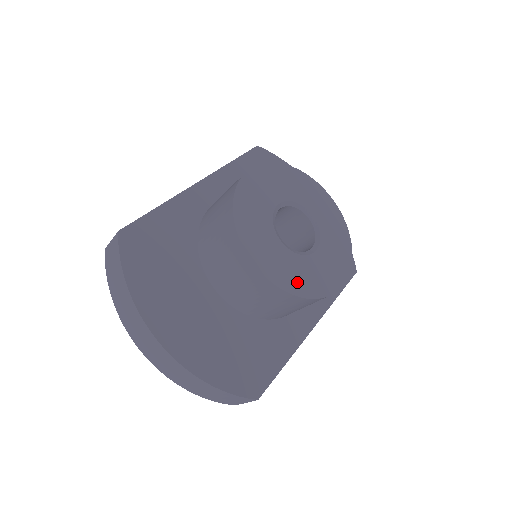
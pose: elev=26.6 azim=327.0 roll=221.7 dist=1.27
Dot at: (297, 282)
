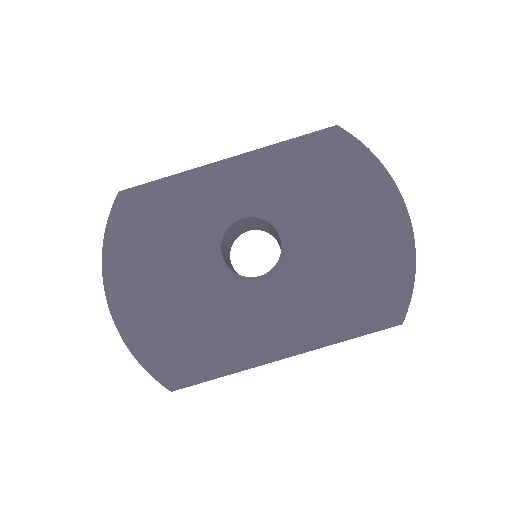
Dot at: (209, 306)
